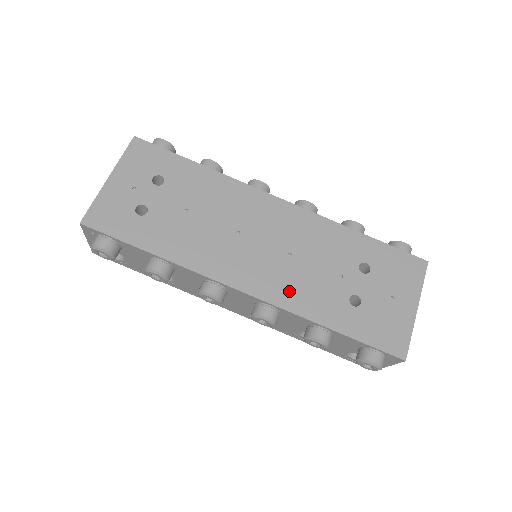
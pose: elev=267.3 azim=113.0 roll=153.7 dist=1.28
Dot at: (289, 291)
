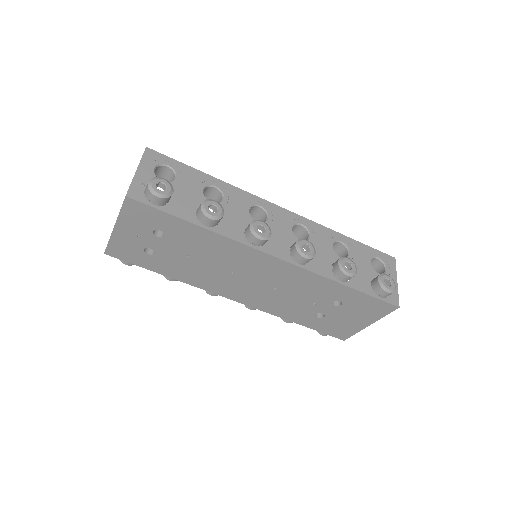
Dot at: (269, 305)
